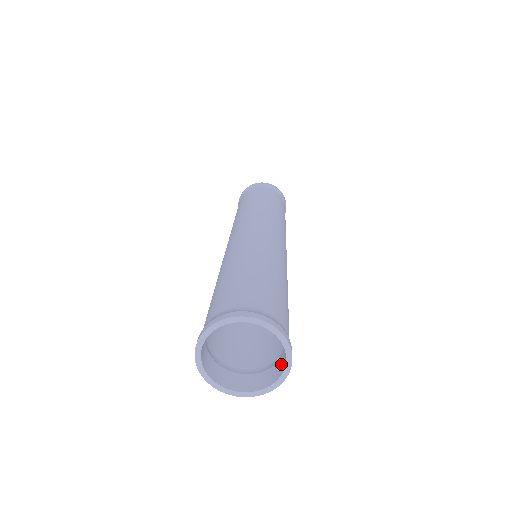
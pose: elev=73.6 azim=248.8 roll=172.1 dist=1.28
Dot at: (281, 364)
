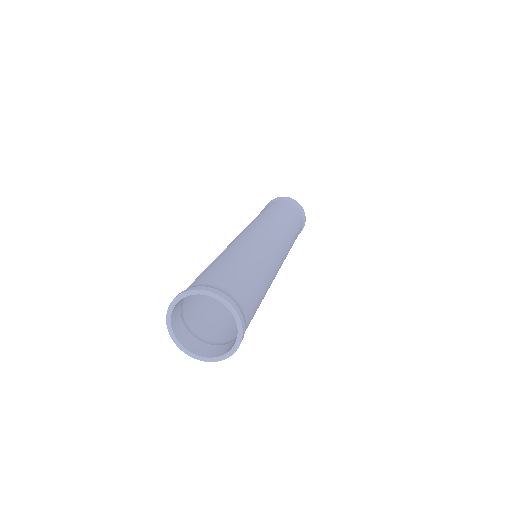
Dot at: (214, 350)
